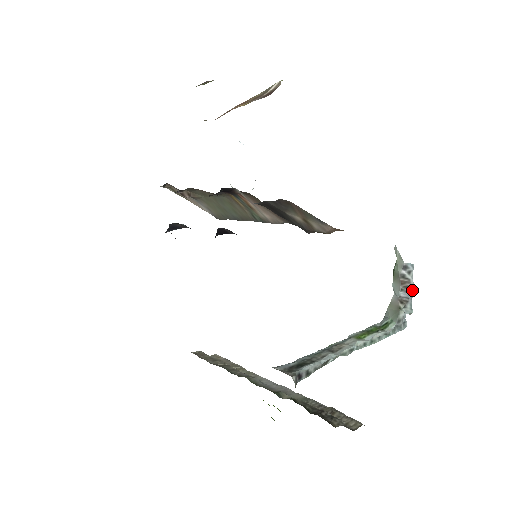
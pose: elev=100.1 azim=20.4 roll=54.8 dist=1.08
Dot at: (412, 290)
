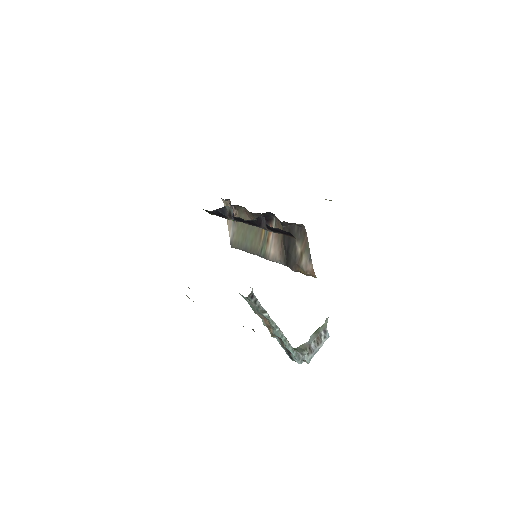
Dot at: (318, 350)
